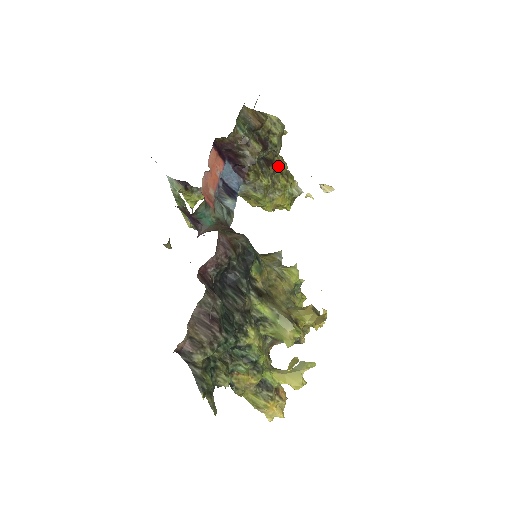
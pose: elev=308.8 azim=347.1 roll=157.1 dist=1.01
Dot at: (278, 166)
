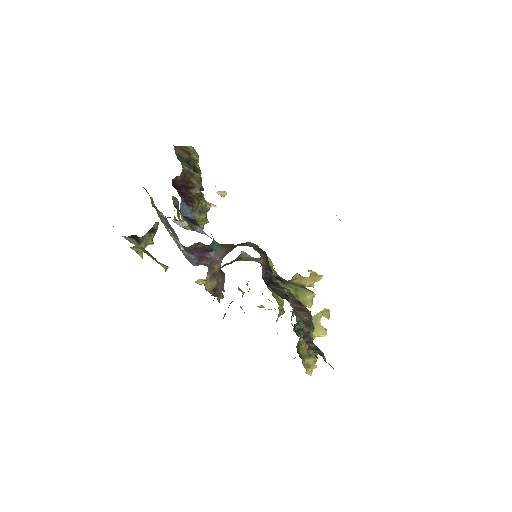
Dot at: occluded
